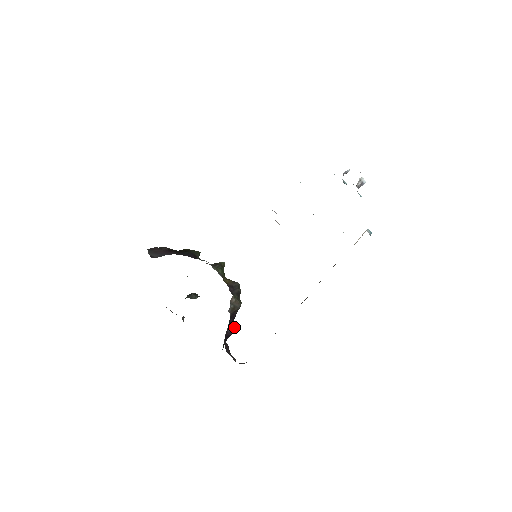
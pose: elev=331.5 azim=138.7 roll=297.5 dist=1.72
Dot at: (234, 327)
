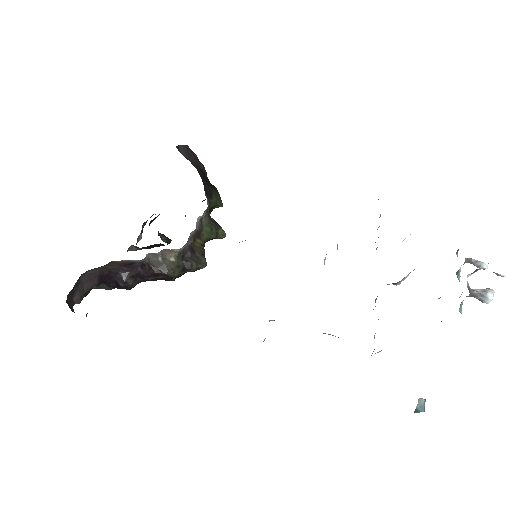
Dot at: (134, 284)
